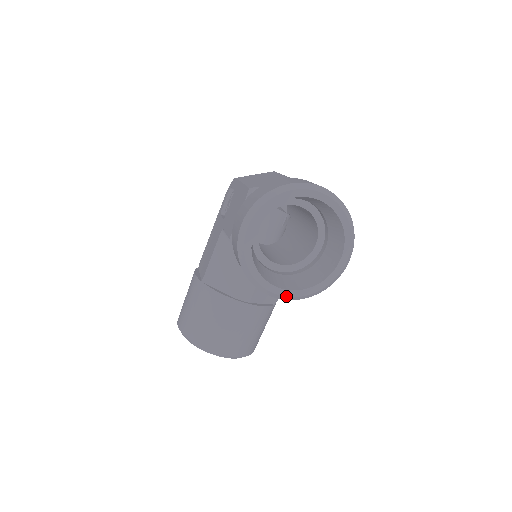
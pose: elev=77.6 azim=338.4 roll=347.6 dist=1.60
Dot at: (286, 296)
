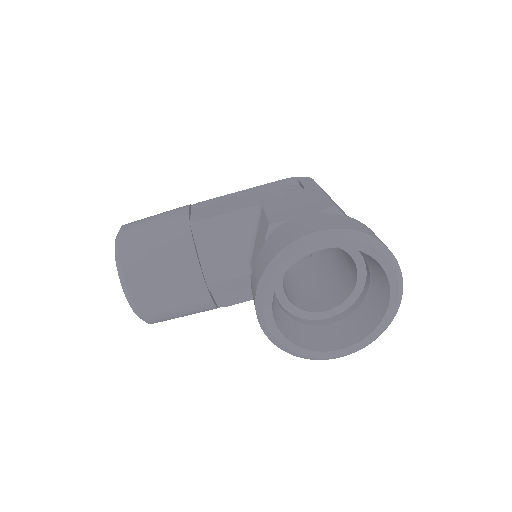
Dot at: (269, 329)
